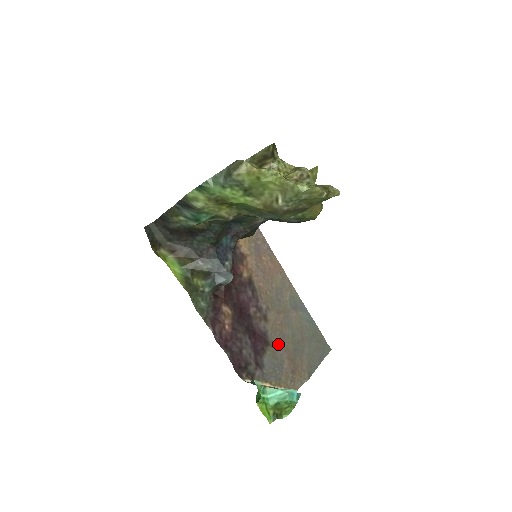
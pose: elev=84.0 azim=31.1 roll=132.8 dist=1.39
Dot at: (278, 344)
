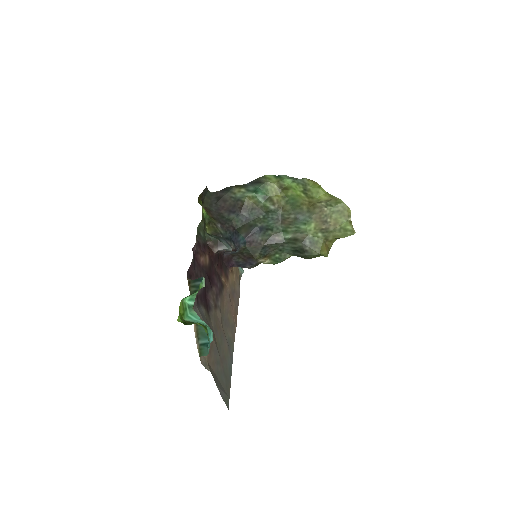
Dot at: (212, 325)
